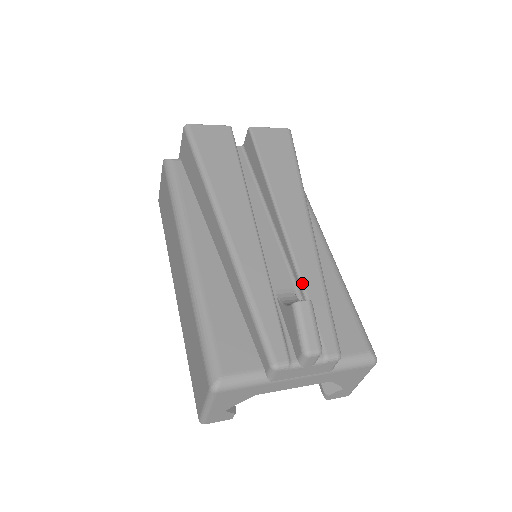
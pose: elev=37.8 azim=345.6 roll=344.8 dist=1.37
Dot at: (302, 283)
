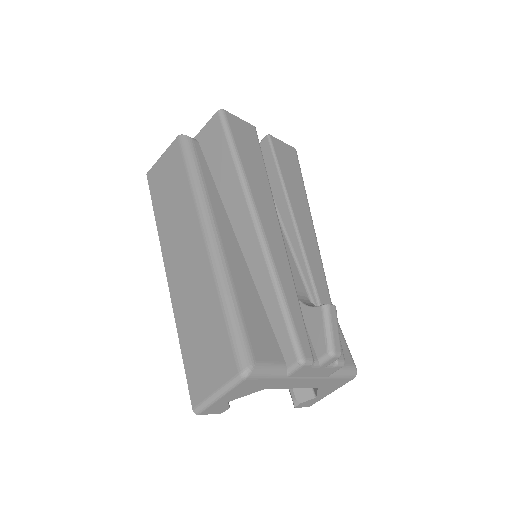
Dot at: (316, 290)
